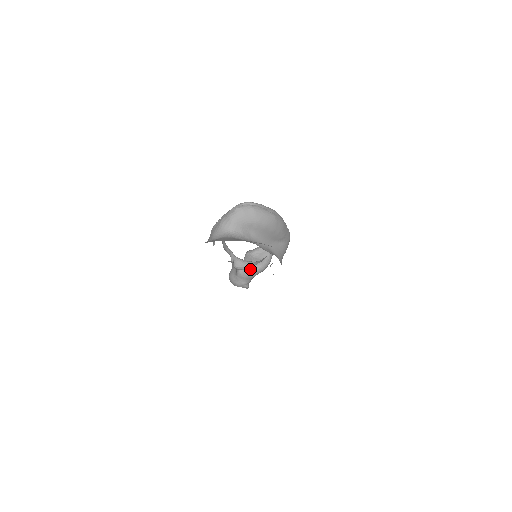
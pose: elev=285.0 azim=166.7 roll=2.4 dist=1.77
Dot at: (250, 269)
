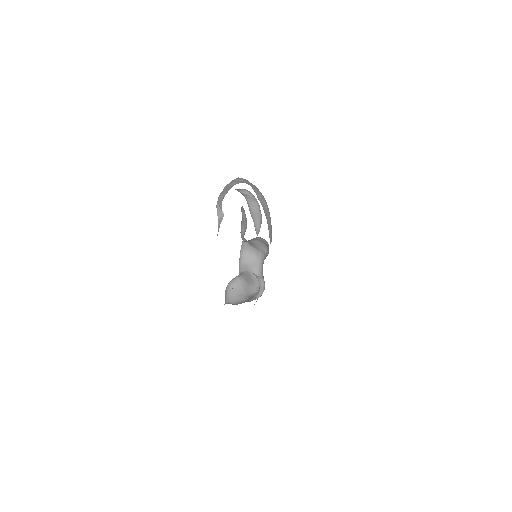
Dot at: (242, 298)
